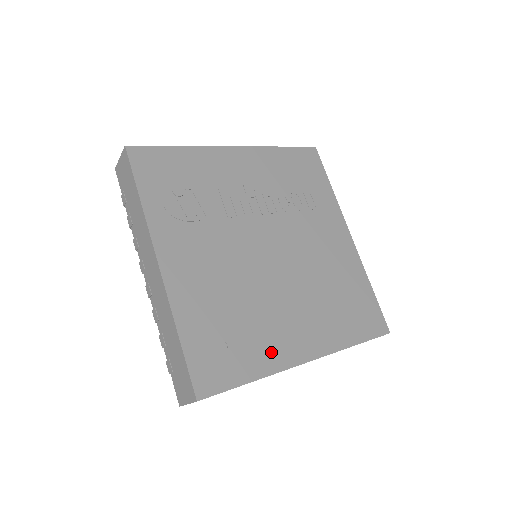
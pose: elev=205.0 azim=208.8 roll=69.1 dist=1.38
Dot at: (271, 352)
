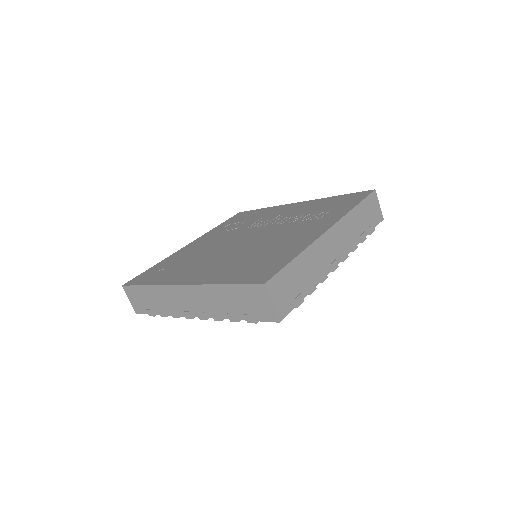
Dot at: (173, 277)
